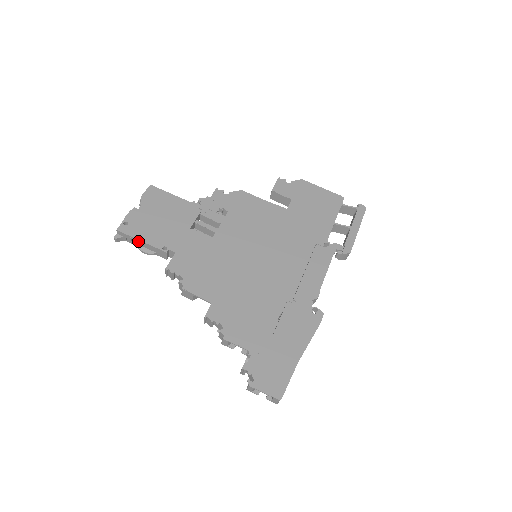
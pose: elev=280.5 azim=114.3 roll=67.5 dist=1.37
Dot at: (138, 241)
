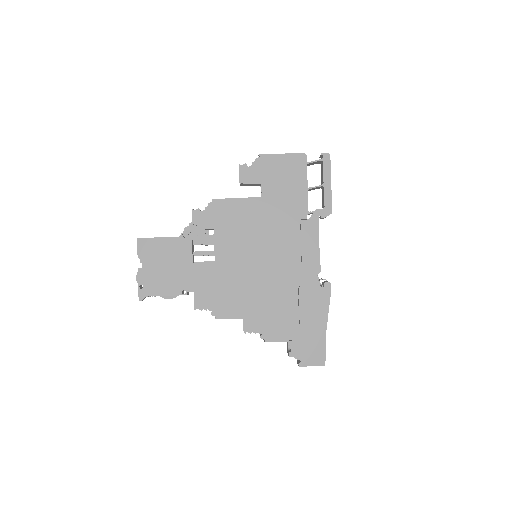
Dot at: (160, 296)
